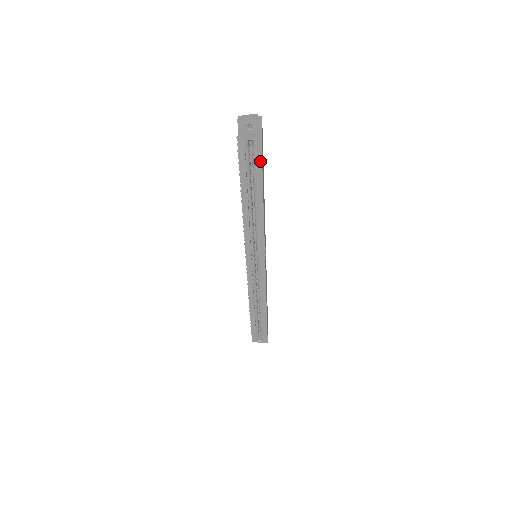
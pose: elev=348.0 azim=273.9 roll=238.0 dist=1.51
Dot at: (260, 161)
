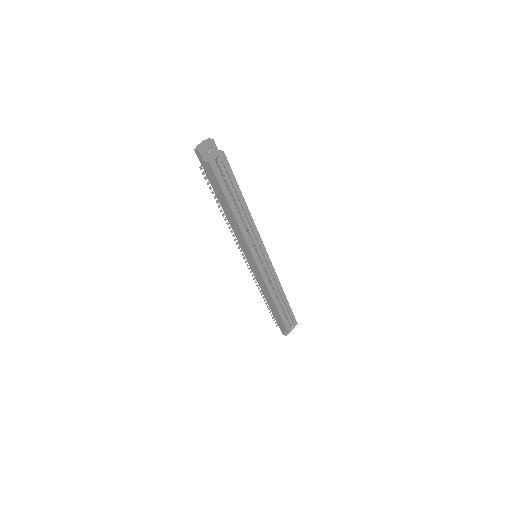
Dot at: (230, 170)
